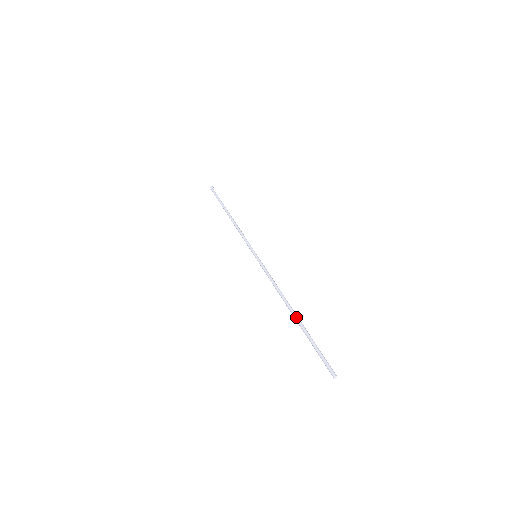
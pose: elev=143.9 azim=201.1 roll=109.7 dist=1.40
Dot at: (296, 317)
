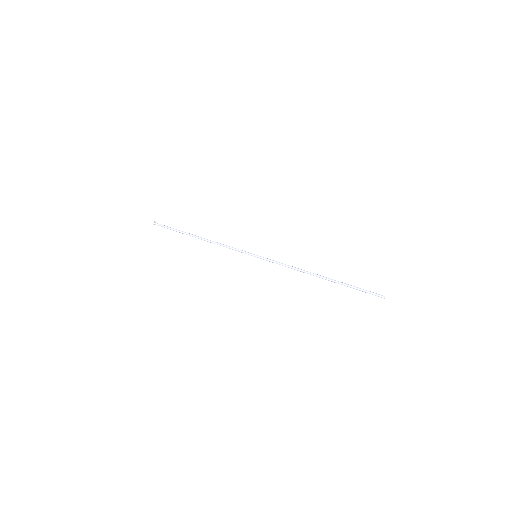
Dot at: (329, 279)
